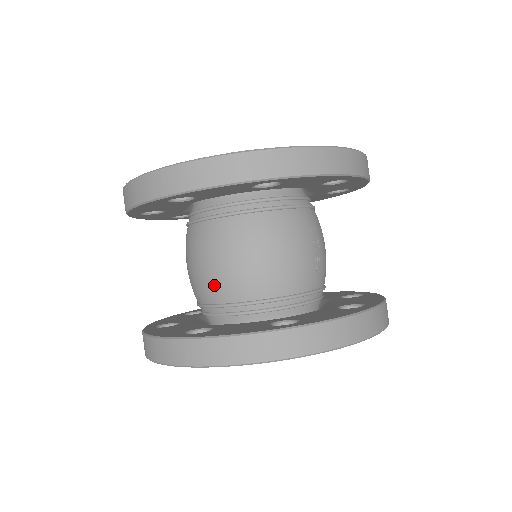
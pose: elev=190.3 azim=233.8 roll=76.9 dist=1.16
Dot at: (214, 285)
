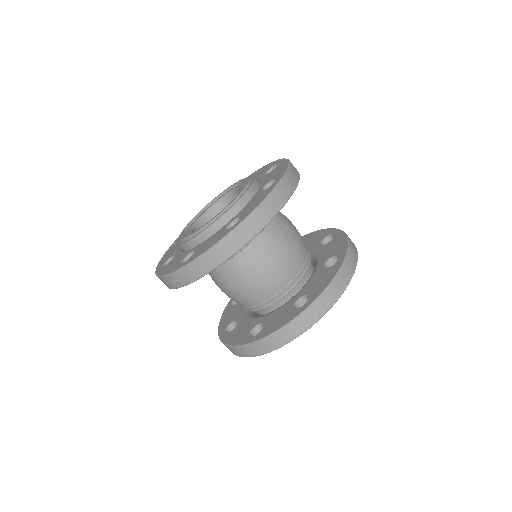
Dot at: (247, 298)
